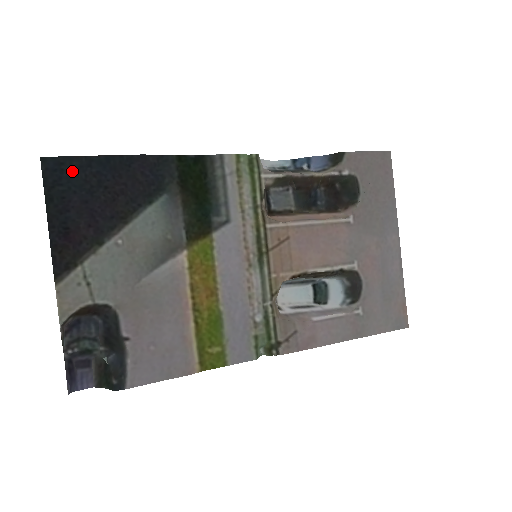
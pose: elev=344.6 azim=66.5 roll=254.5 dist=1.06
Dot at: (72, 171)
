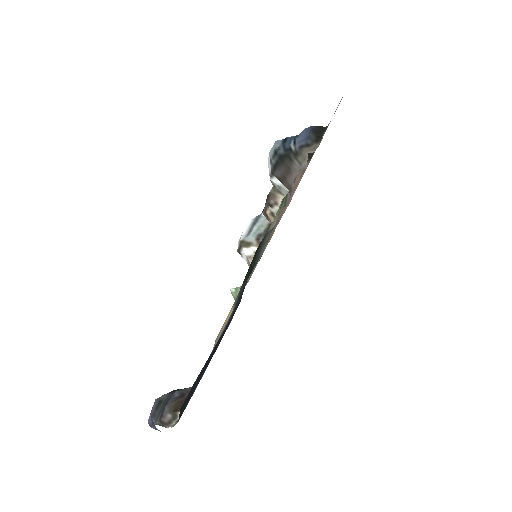
Dot at: occluded
